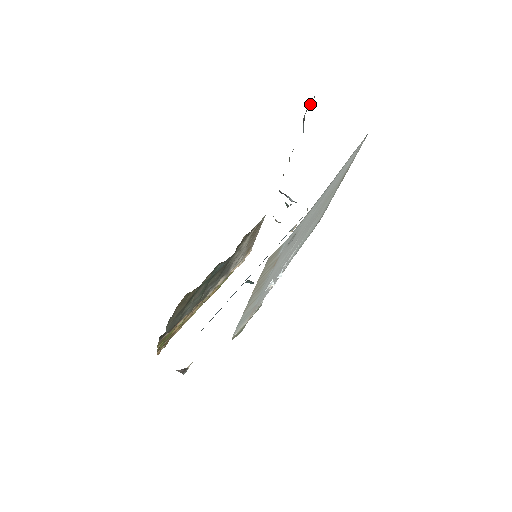
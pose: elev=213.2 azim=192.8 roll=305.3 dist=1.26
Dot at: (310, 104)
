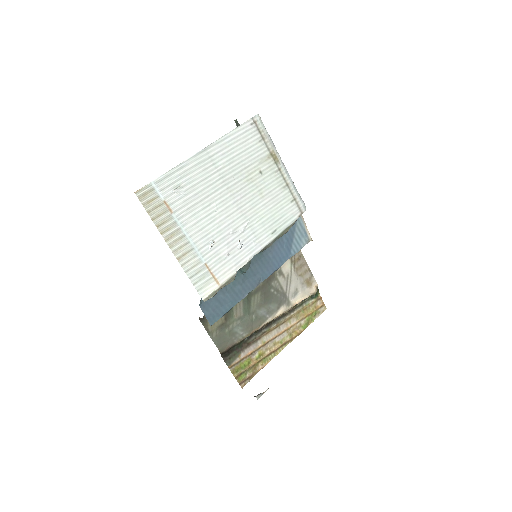
Dot at: occluded
